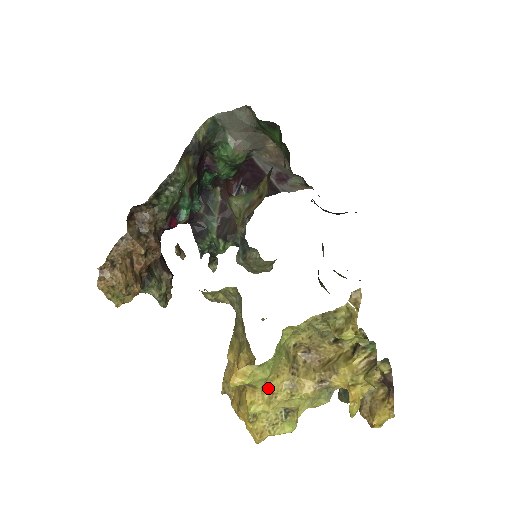
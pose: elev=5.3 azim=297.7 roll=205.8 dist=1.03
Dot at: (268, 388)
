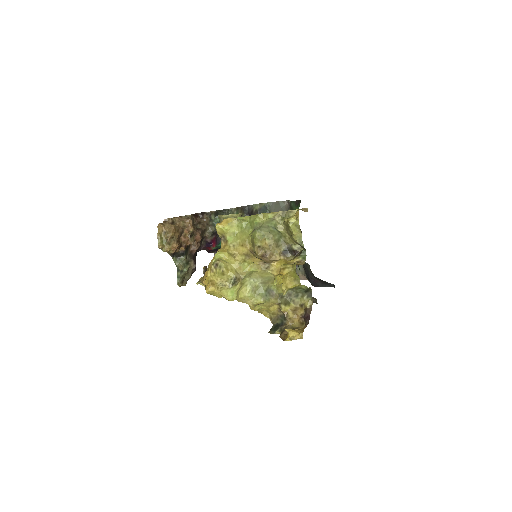
Dot at: (233, 249)
